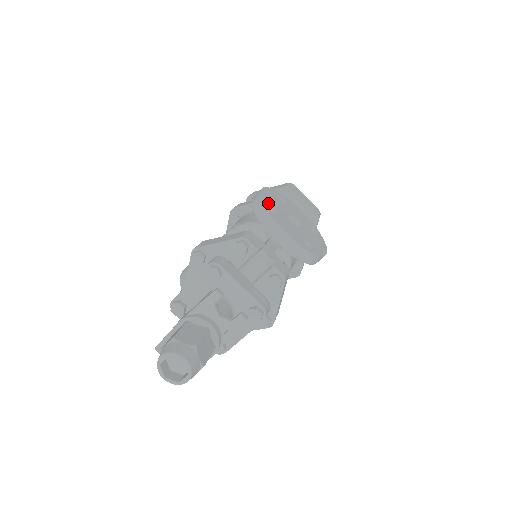
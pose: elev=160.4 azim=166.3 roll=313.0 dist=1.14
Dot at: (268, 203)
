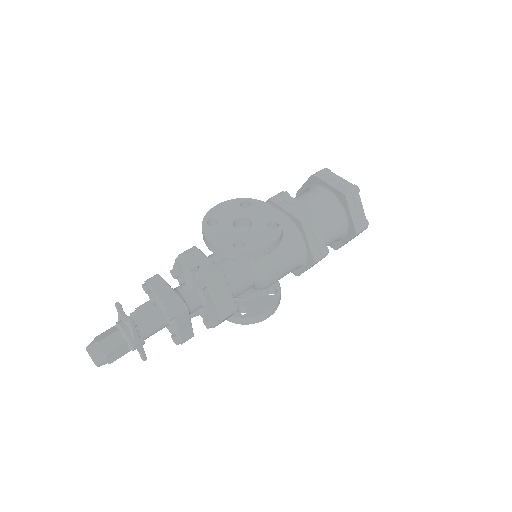
Dot at: (211, 218)
